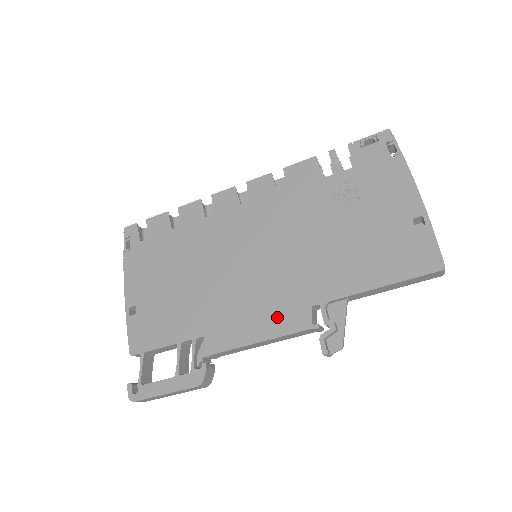
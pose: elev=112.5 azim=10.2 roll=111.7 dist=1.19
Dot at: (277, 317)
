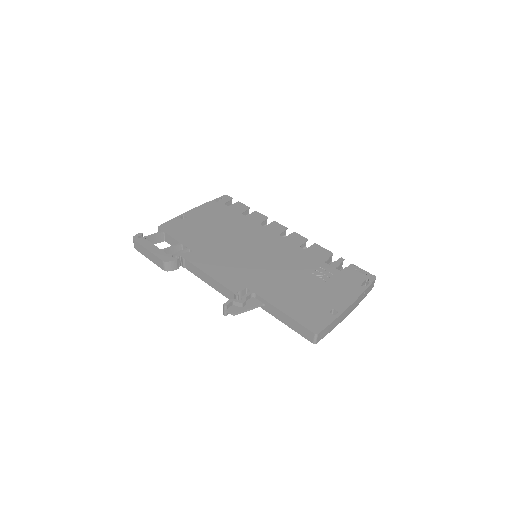
Dot at: (229, 276)
